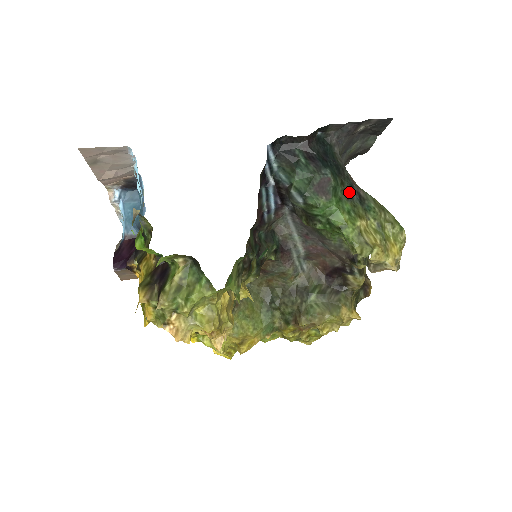
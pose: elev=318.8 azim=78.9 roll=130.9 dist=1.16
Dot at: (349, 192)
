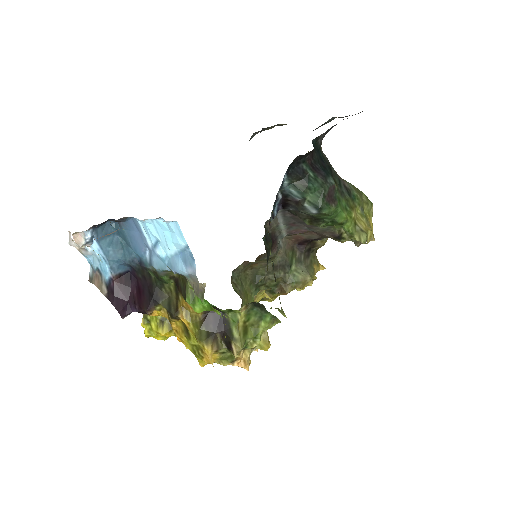
Dot at: (340, 188)
